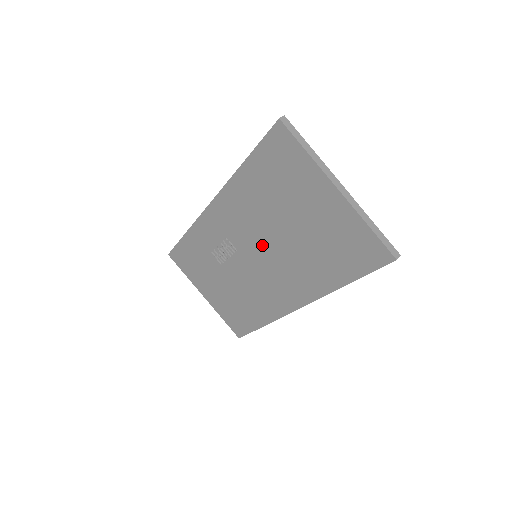
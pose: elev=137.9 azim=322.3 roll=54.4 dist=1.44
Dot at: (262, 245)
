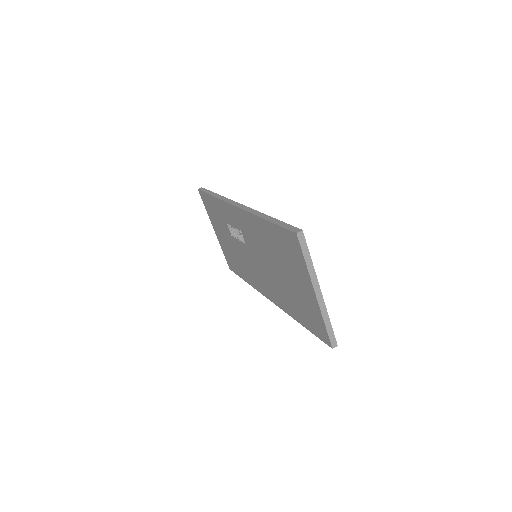
Dot at: (261, 259)
